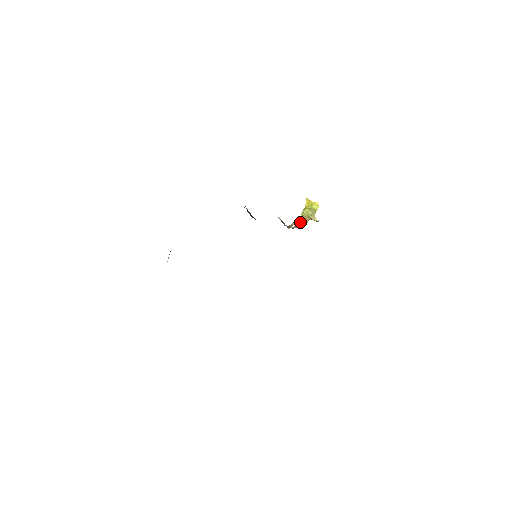
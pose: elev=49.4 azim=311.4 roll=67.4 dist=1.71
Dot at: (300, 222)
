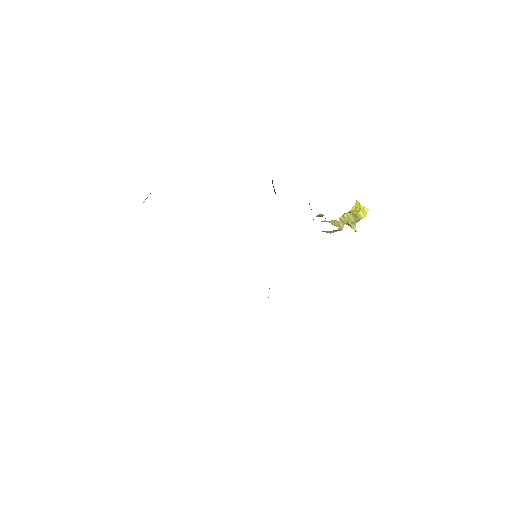
Dot at: (333, 230)
